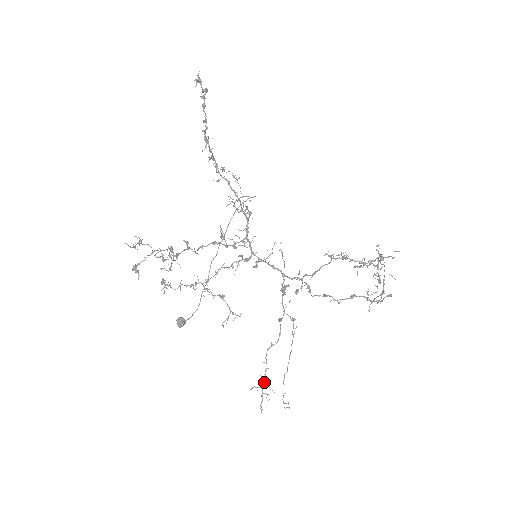
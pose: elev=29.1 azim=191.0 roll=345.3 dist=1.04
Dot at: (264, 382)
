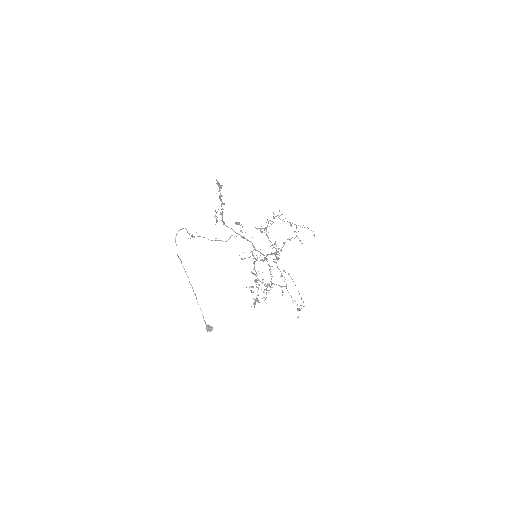
Dot at: (297, 305)
